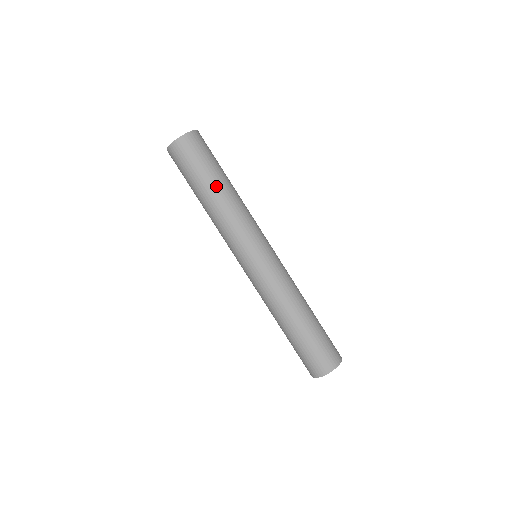
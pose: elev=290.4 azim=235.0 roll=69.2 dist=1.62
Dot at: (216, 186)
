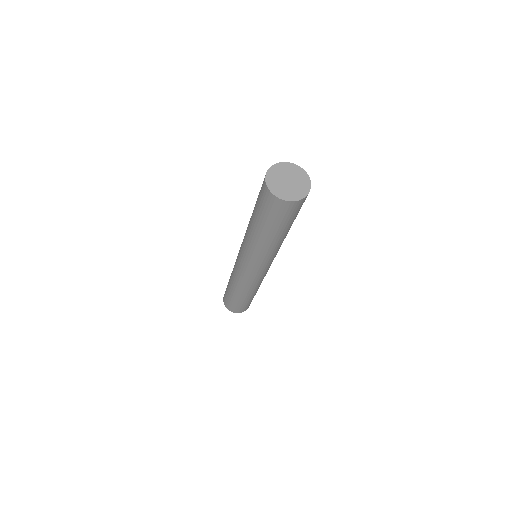
Dot at: occluded
